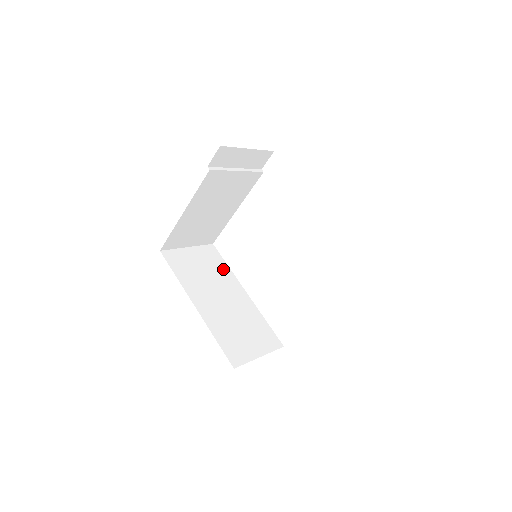
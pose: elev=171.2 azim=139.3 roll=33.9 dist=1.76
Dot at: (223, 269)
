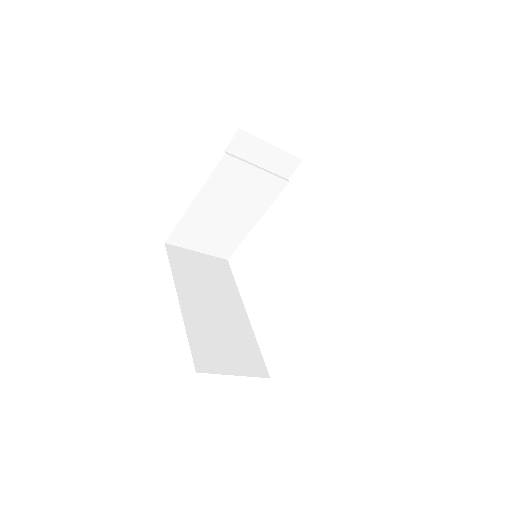
Dot at: (228, 283)
